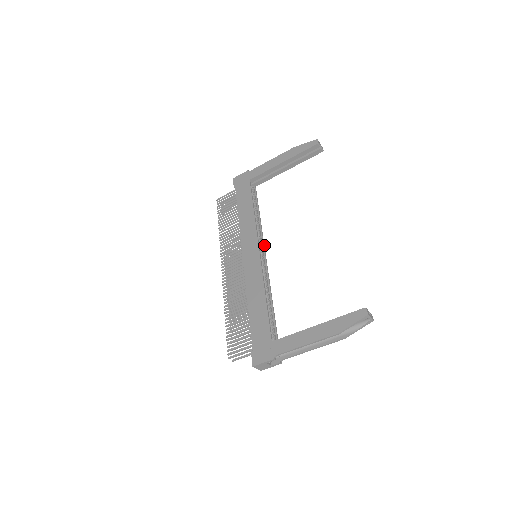
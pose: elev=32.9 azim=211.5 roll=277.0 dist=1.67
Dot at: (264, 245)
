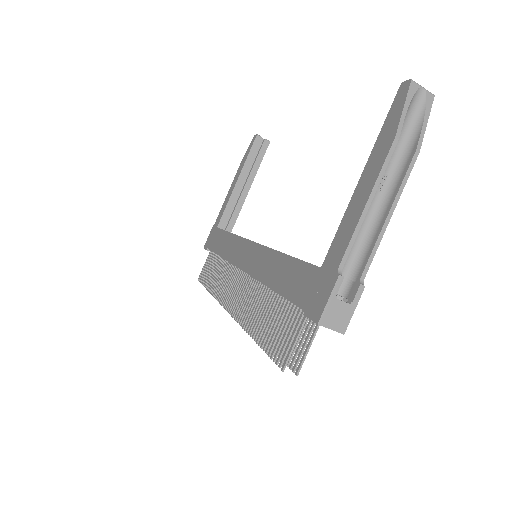
Dot at: occluded
